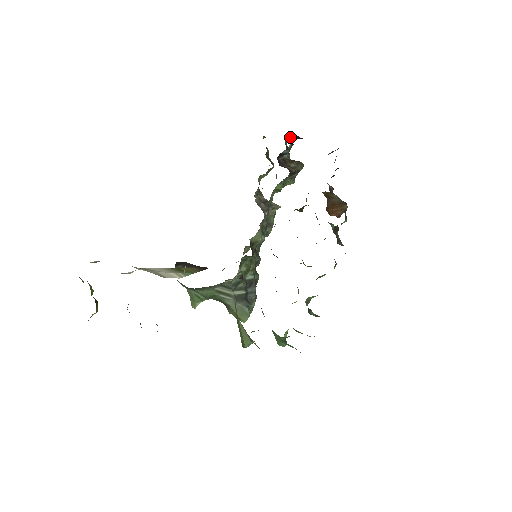
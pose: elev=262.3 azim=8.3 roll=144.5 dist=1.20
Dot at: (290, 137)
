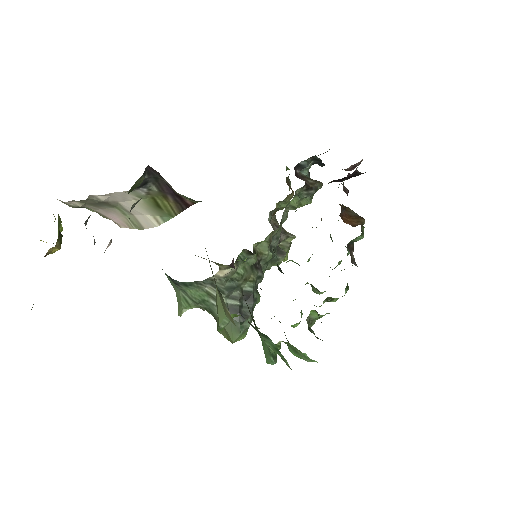
Dot at: (312, 160)
